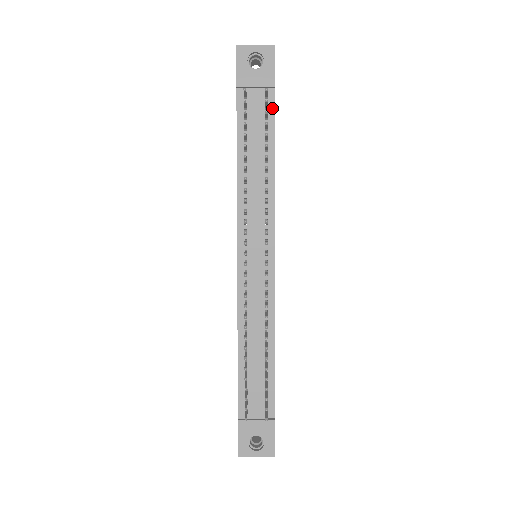
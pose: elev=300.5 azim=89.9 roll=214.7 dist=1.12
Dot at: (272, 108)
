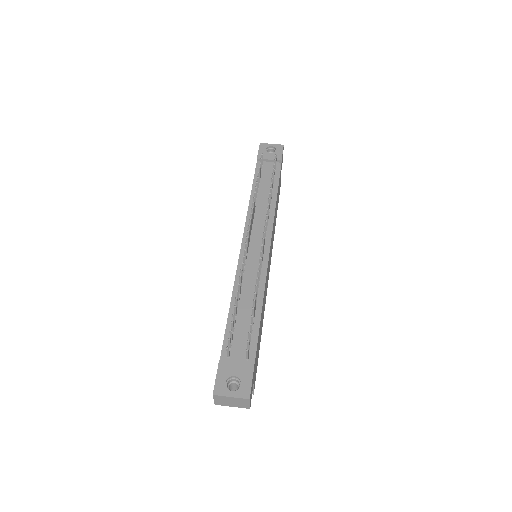
Dot at: (278, 171)
